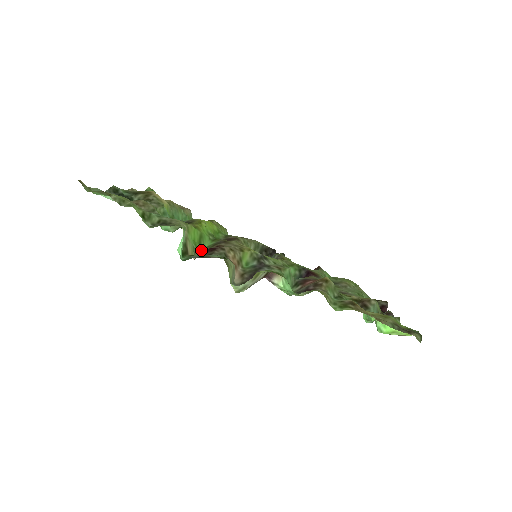
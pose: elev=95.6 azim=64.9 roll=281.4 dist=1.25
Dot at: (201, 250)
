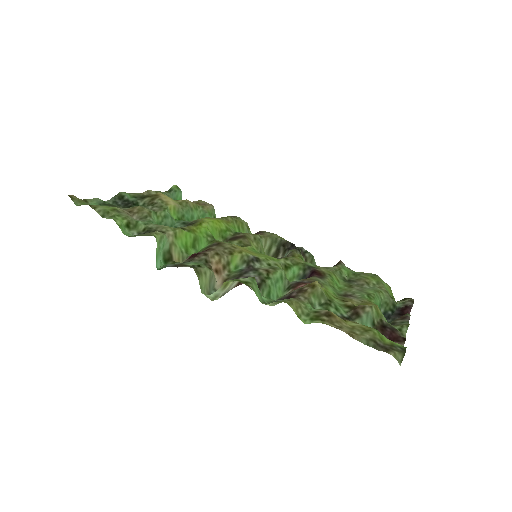
Dot at: occluded
